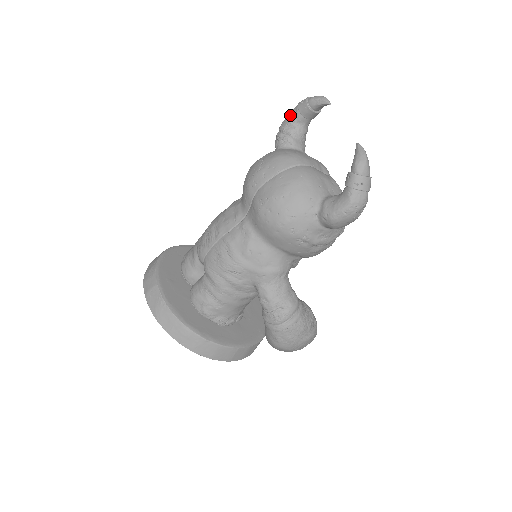
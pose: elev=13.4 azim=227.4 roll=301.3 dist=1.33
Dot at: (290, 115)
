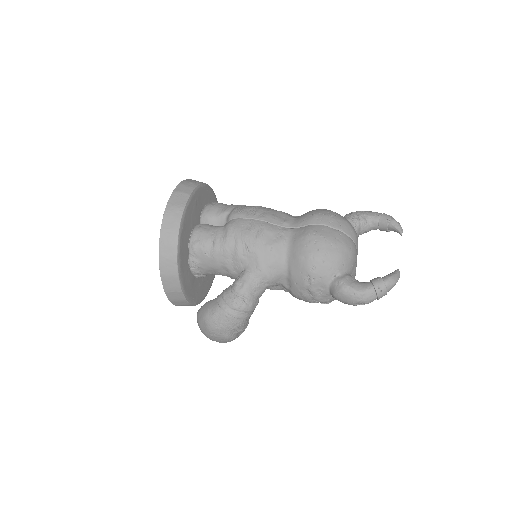
Dot at: (372, 213)
